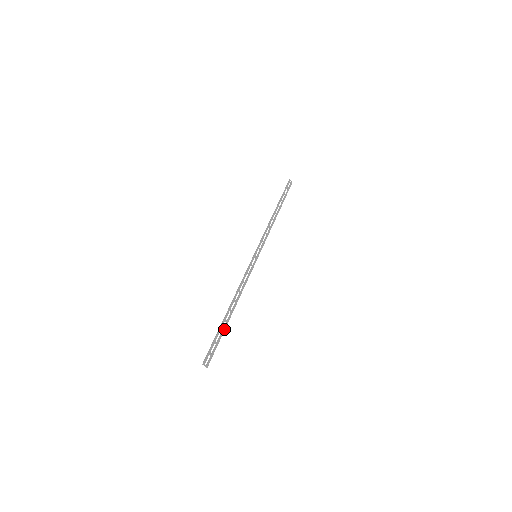
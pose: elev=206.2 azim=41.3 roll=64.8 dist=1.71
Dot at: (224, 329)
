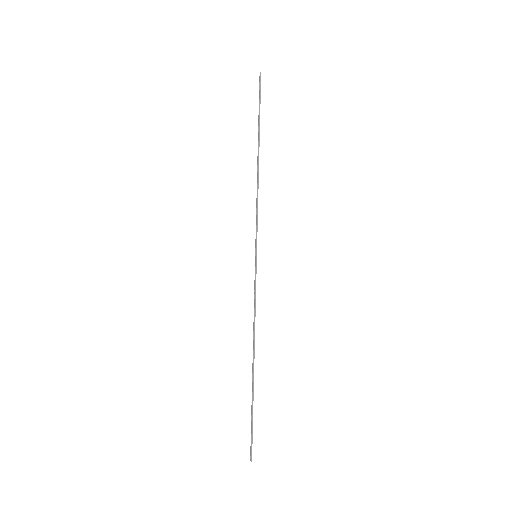
Dot at: (253, 396)
